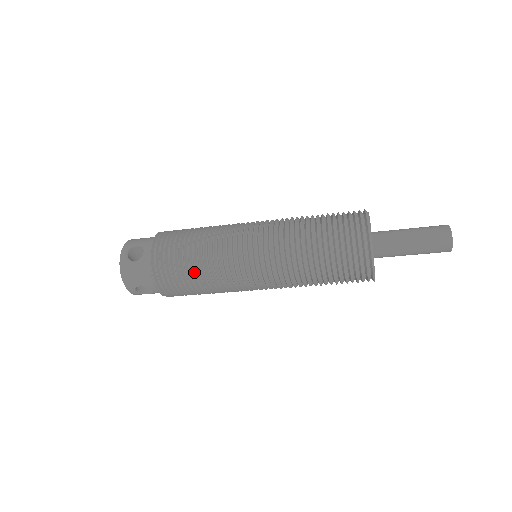
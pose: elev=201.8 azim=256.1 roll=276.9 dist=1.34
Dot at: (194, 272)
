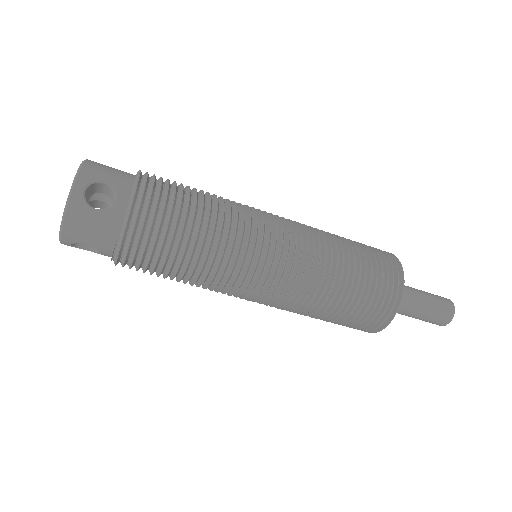
Dot at: (184, 260)
